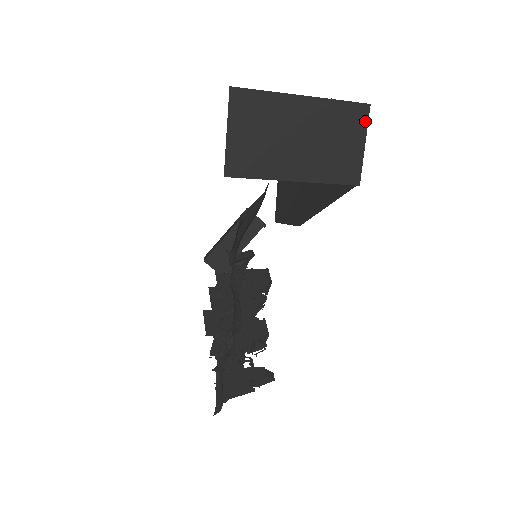
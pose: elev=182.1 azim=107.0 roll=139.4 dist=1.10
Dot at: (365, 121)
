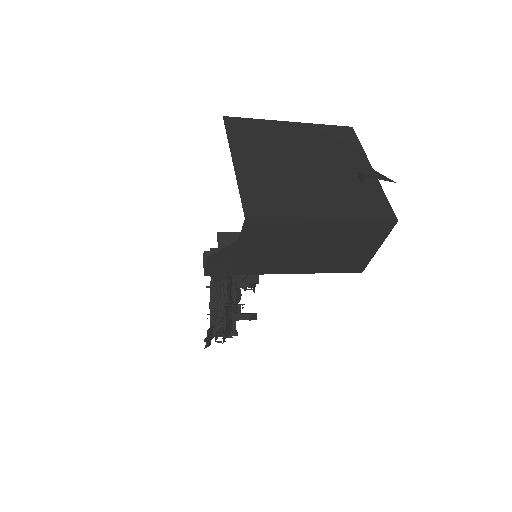
Dot at: (386, 233)
